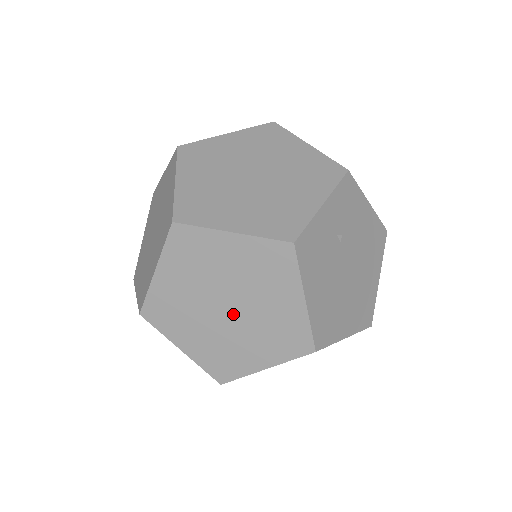
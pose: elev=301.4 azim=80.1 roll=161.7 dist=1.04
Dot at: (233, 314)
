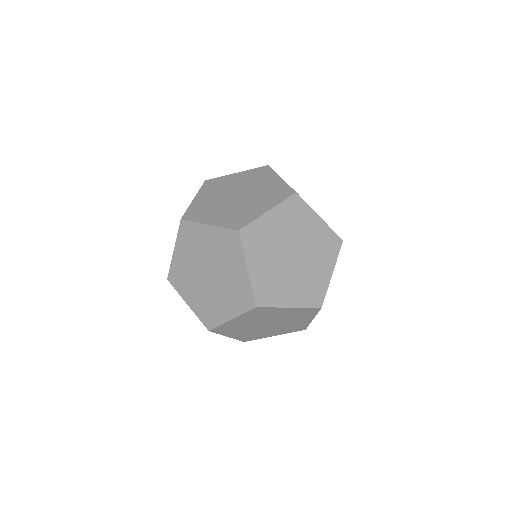
Dot at: (242, 197)
